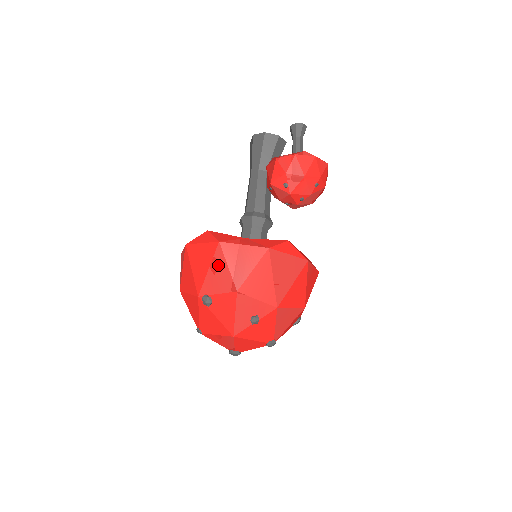
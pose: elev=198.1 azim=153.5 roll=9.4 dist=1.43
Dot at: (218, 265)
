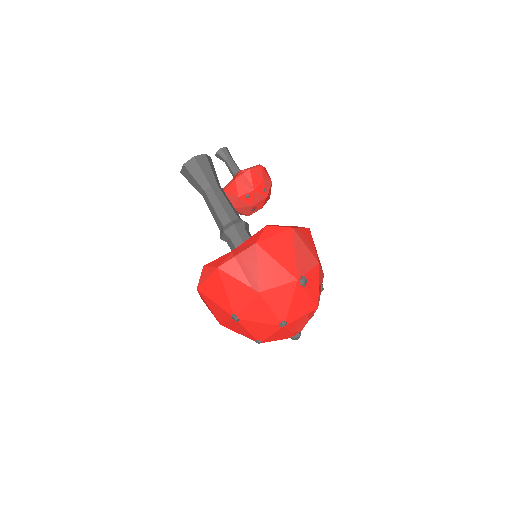
Dot at: (300, 247)
